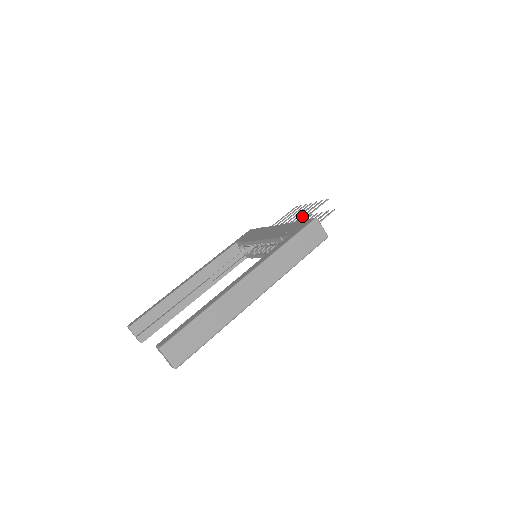
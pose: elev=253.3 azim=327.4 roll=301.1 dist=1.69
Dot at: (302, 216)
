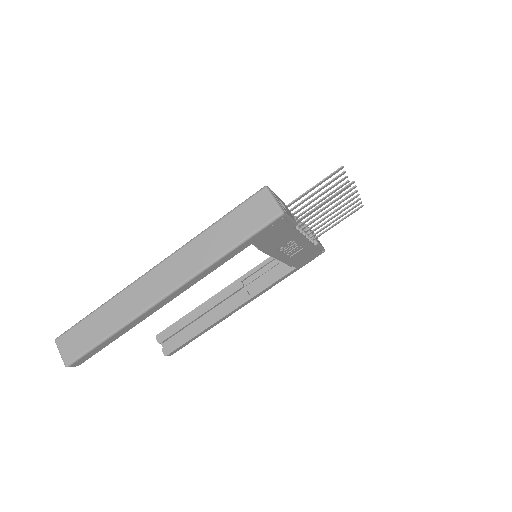
Dot at: occluded
